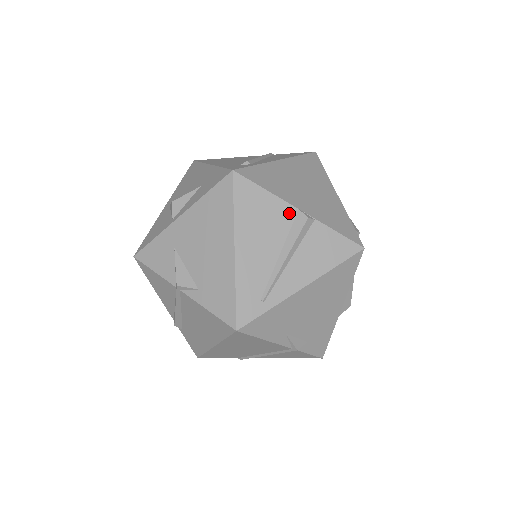
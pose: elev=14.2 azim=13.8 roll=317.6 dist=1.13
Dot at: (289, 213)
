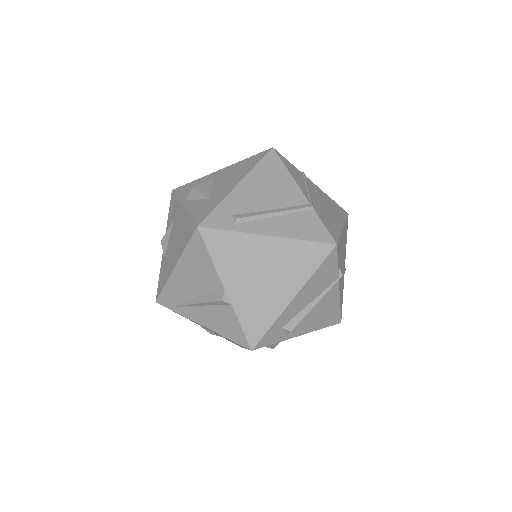
Dot at: (217, 284)
